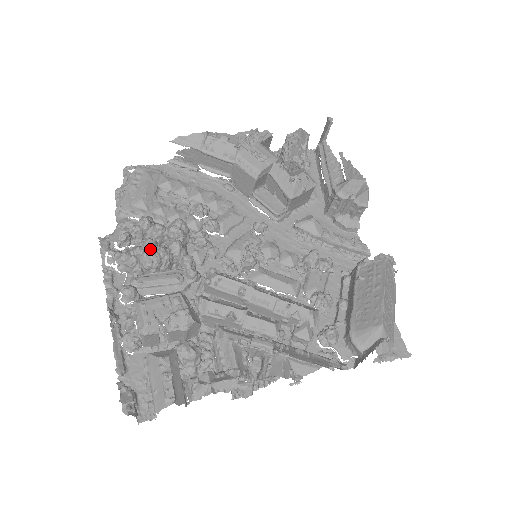
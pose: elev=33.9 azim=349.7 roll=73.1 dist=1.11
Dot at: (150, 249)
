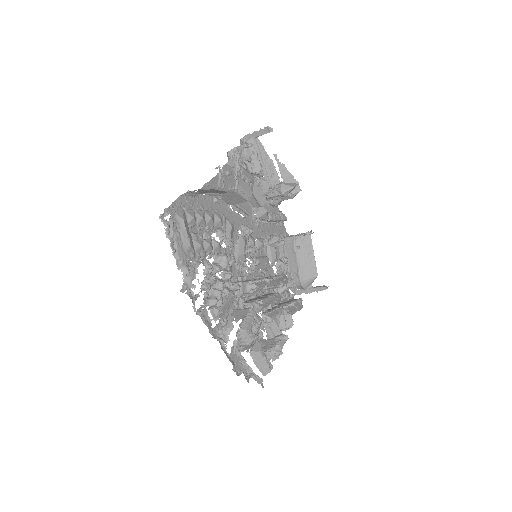
Dot at: (227, 290)
